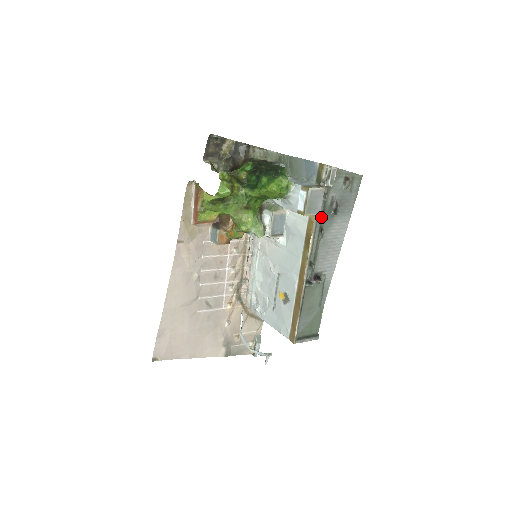
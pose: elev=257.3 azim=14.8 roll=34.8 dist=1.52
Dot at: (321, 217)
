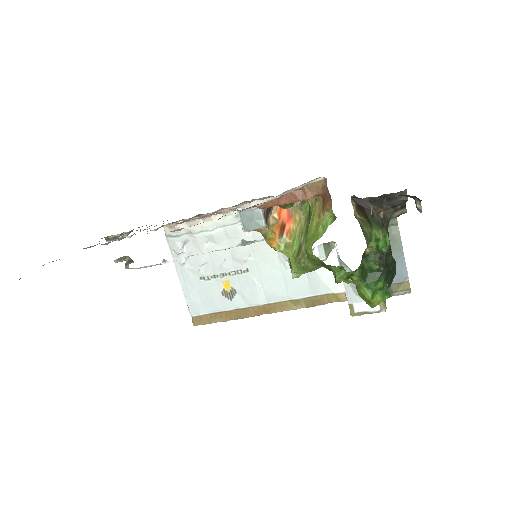
Dot at: occluded
